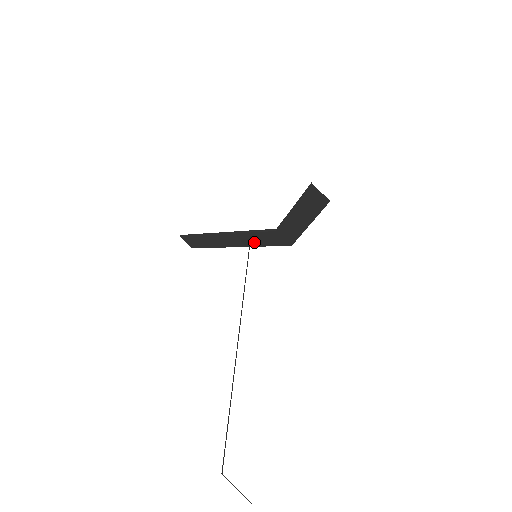
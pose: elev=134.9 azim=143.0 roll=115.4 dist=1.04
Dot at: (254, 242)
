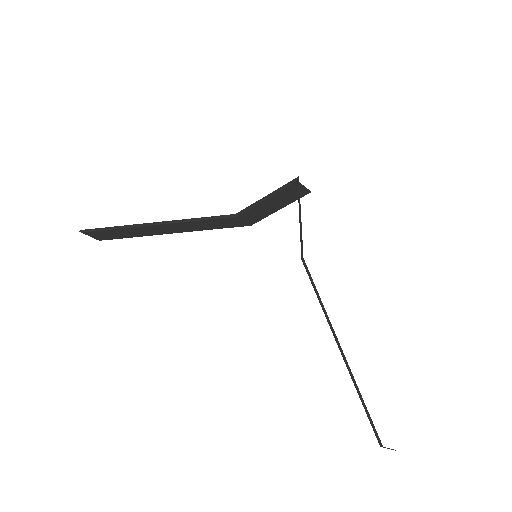
Dot at: (202, 227)
